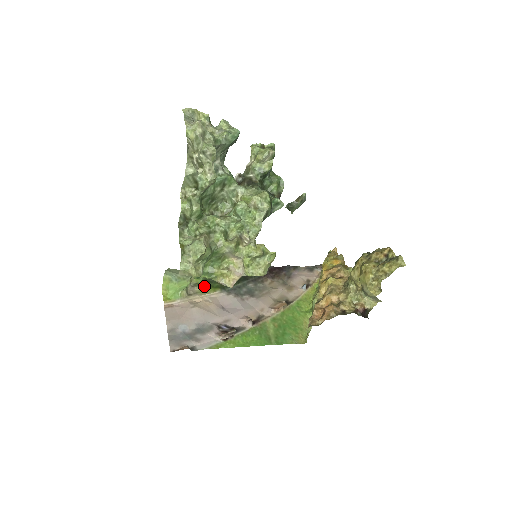
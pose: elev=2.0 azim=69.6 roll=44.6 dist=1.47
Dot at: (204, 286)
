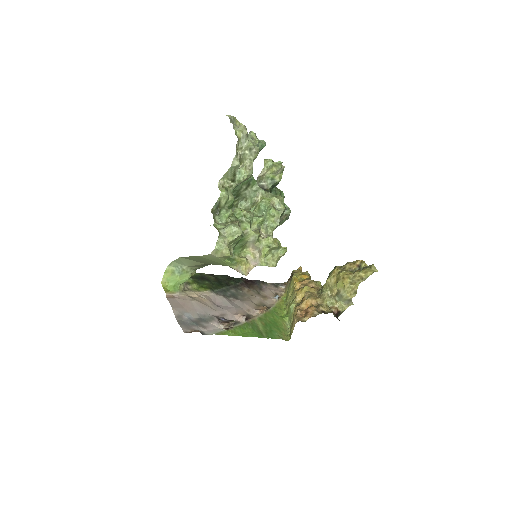
Dot at: (195, 285)
